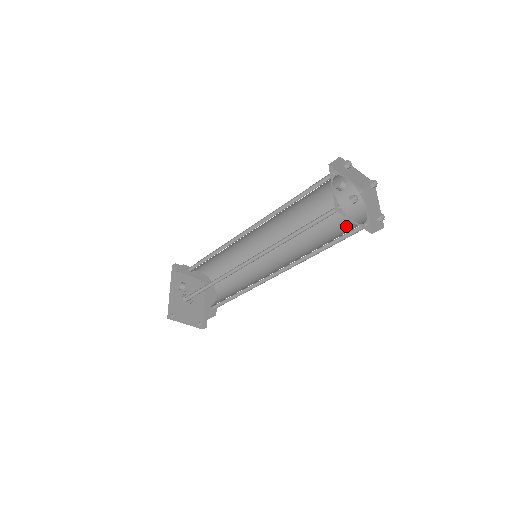
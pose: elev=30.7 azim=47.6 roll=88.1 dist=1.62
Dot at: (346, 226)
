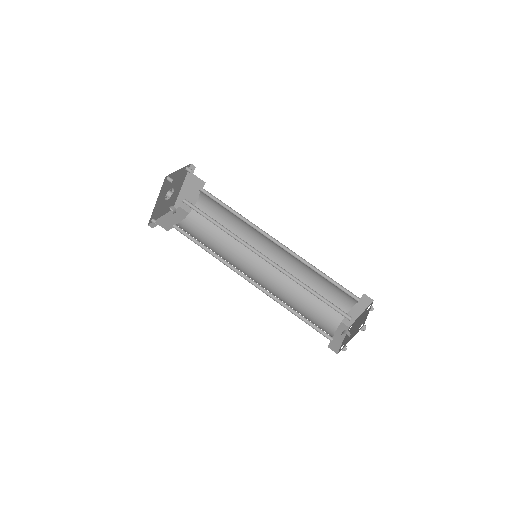
Dot at: (332, 300)
